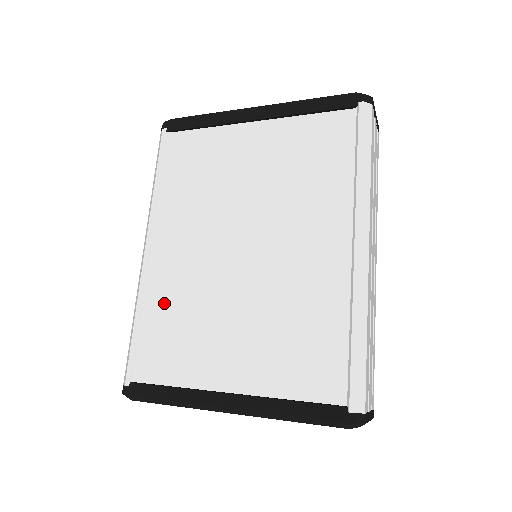
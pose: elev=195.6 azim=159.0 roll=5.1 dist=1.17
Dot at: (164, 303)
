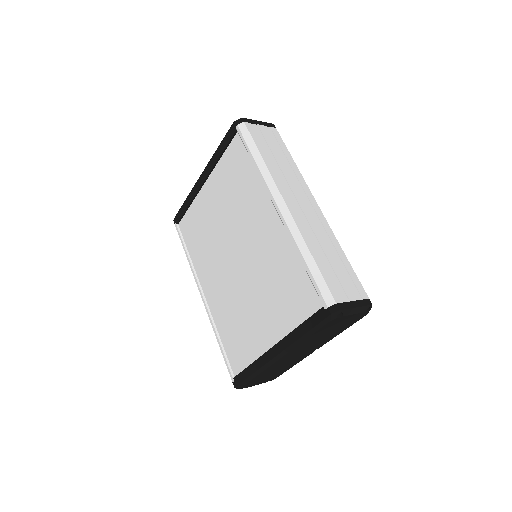
Dot at: (224, 320)
